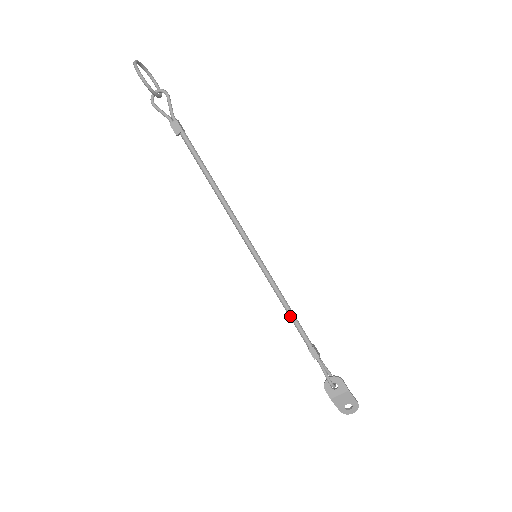
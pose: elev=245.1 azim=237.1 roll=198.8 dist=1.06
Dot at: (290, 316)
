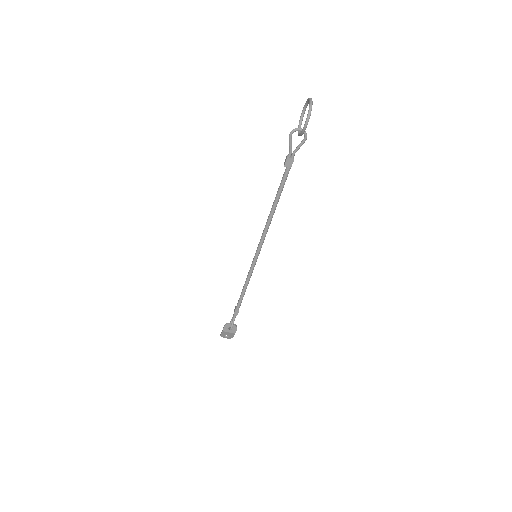
Dot at: (243, 292)
